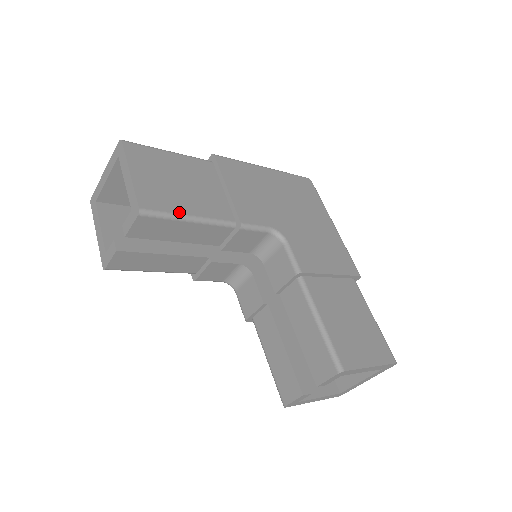
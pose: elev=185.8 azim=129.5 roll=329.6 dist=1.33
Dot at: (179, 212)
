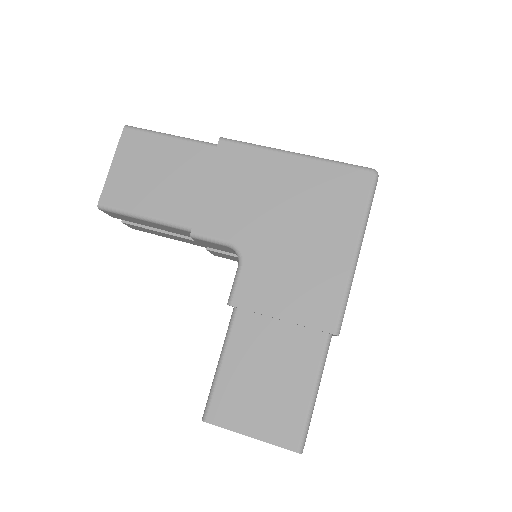
Dot at: (134, 210)
